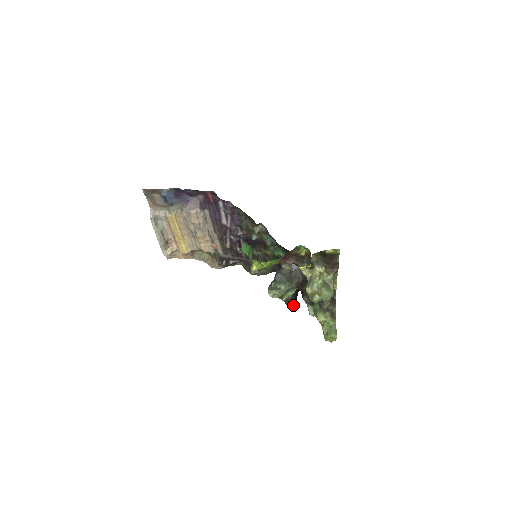
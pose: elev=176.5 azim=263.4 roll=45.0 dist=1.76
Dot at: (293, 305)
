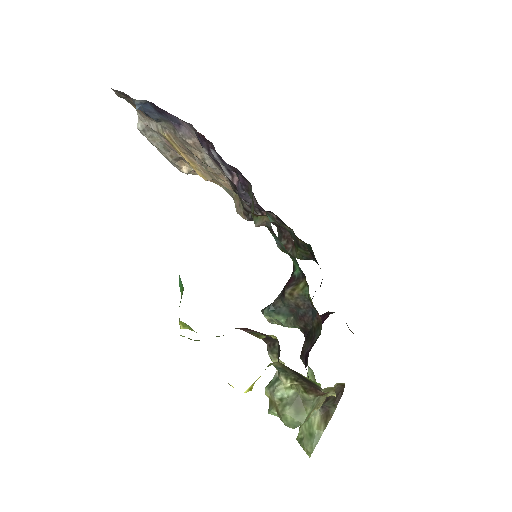
Dot at: occluded
